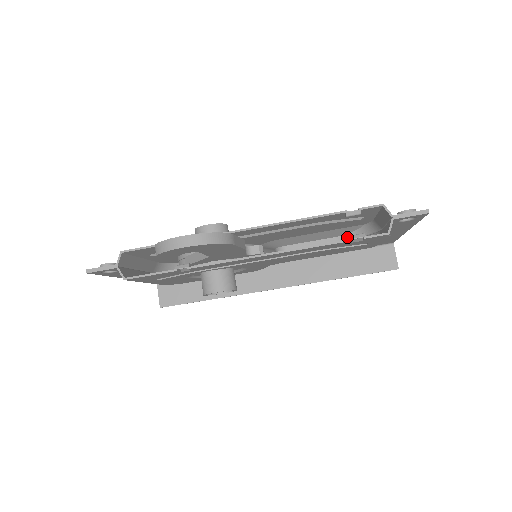
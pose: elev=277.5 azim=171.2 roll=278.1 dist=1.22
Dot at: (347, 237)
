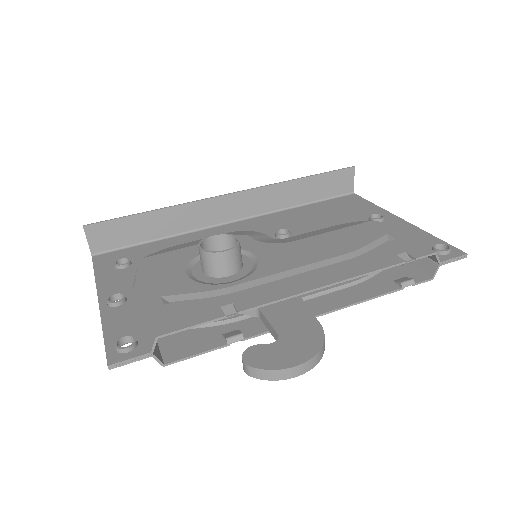
Dot at: occluded
